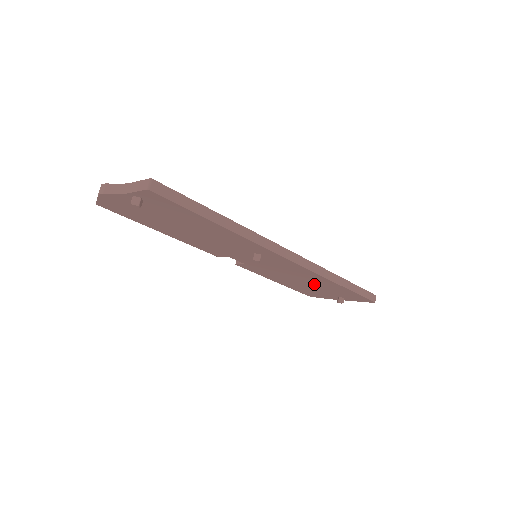
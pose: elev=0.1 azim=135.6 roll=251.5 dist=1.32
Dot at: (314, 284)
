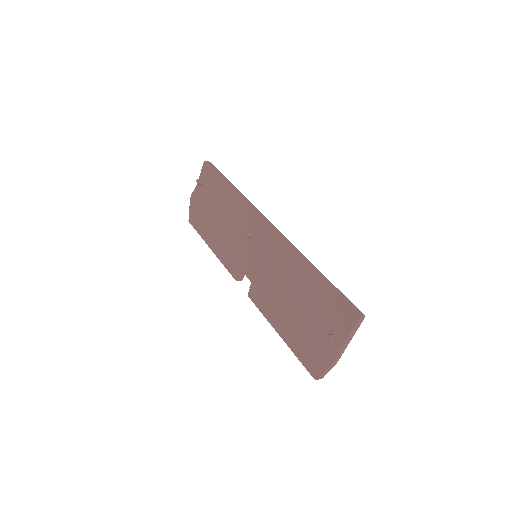
Dot at: (299, 297)
